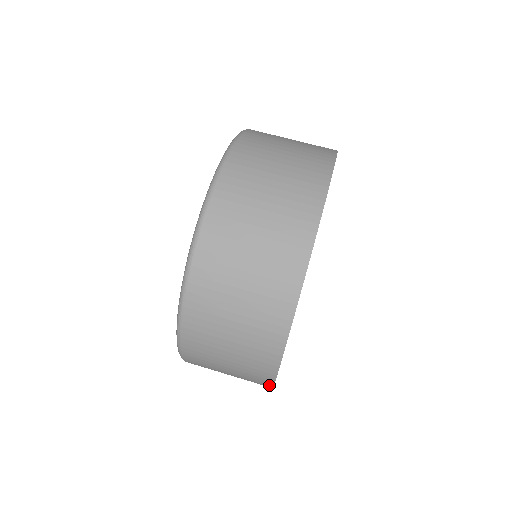
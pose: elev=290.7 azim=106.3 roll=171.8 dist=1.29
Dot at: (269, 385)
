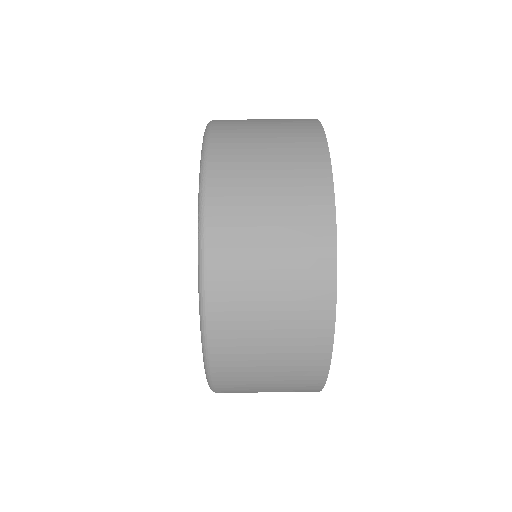
Dot at: (327, 342)
